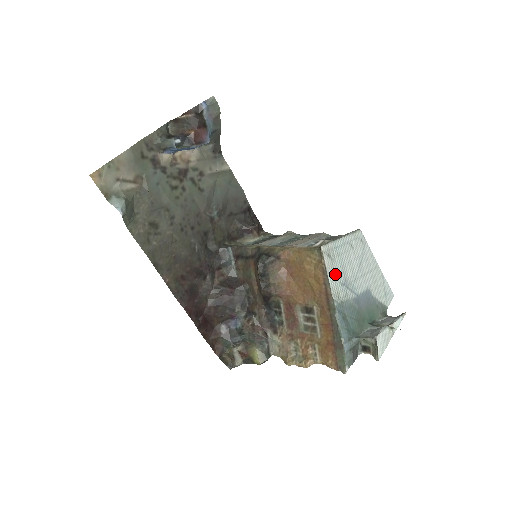
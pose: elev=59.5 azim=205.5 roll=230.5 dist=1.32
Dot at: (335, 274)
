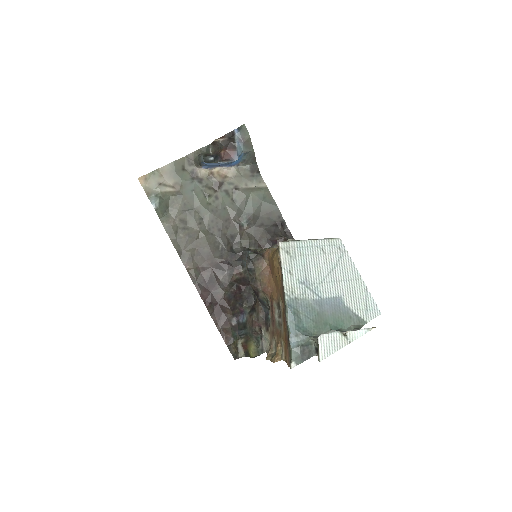
Dot at: (293, 271)
